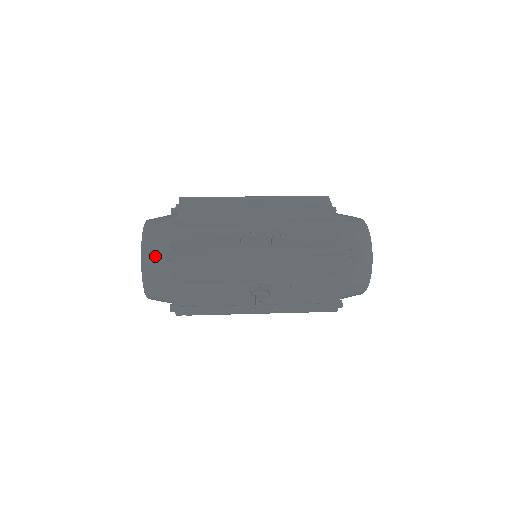
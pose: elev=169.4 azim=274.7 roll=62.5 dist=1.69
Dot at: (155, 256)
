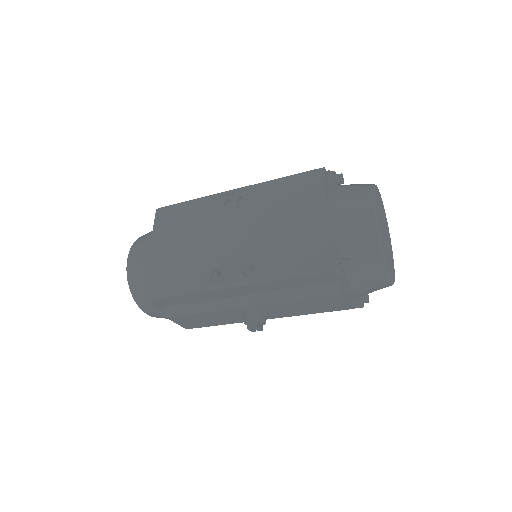
Dot at: (141, 293)
